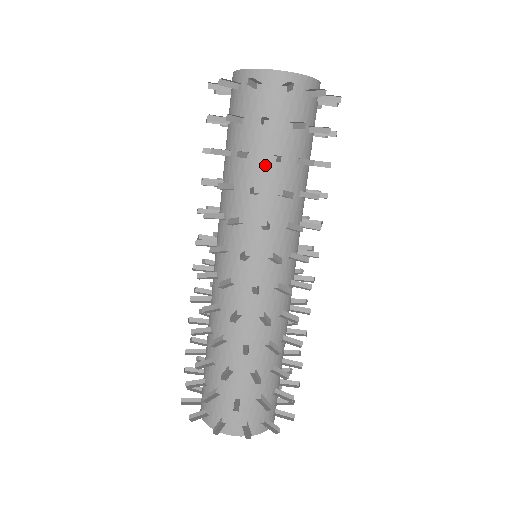
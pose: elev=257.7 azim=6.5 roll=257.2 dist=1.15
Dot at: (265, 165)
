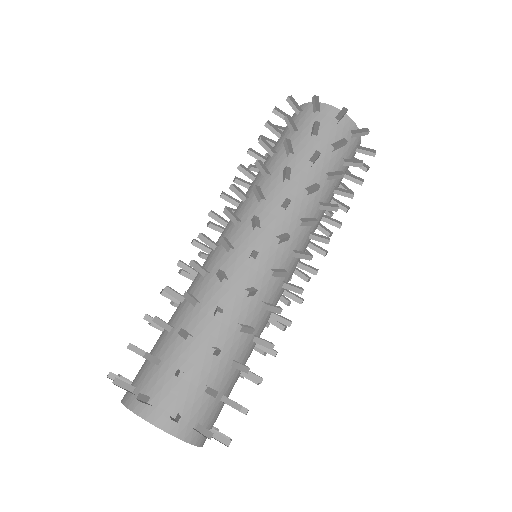
Dot at: (319, 177)
